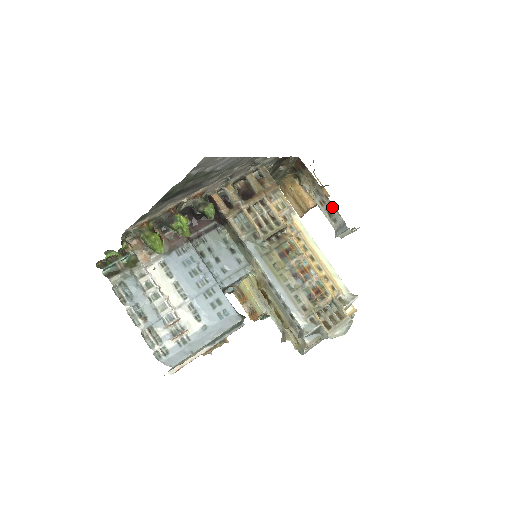
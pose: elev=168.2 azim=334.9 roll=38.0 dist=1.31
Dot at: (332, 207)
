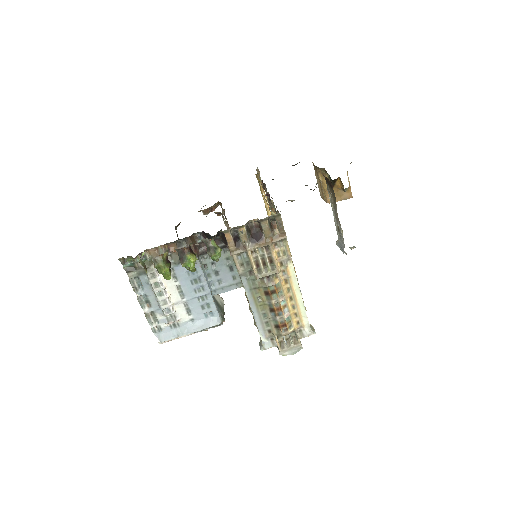
Dot at: (340, 229)
